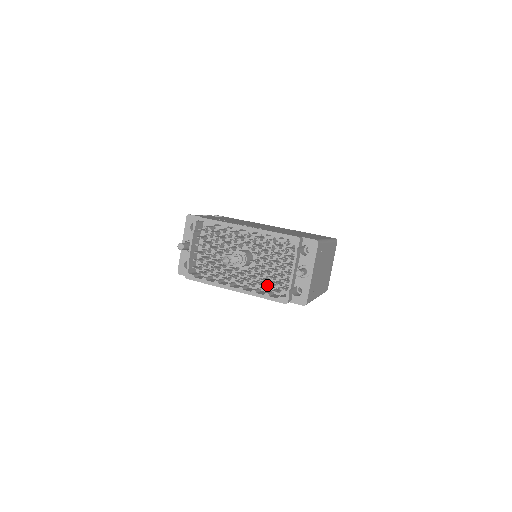
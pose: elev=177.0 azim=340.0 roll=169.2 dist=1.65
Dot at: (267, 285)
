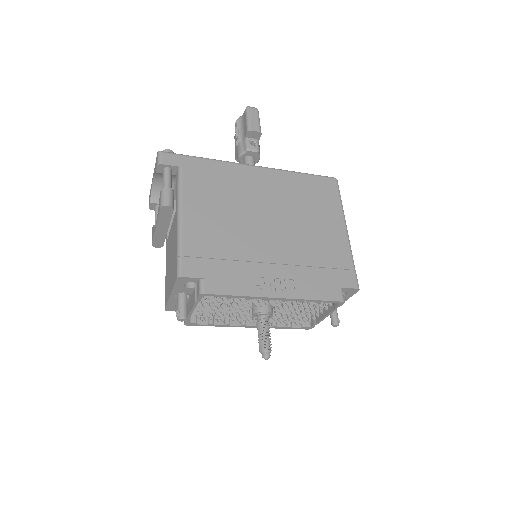
Dot at: occluded
